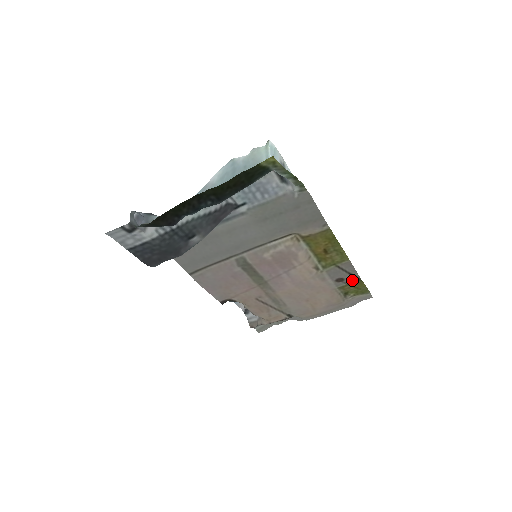
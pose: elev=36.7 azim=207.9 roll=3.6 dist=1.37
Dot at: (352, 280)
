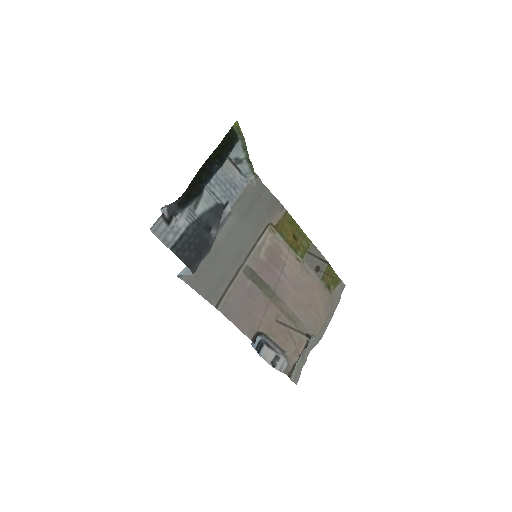
Dot at: (324, 266)
